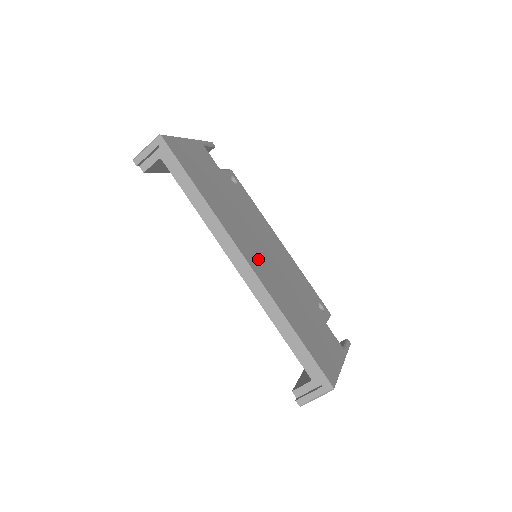
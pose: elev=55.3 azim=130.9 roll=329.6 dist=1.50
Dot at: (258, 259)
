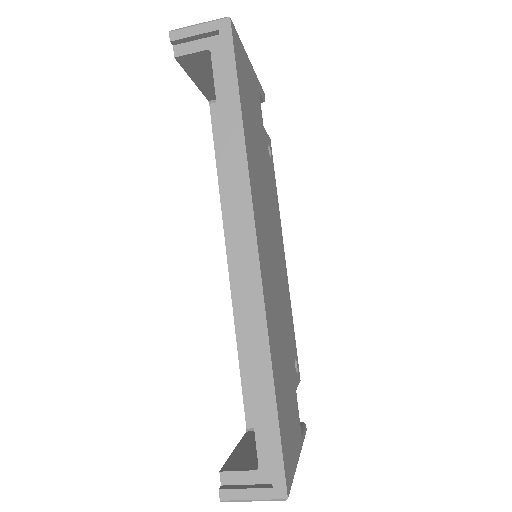
Dot at: (267, 259)
